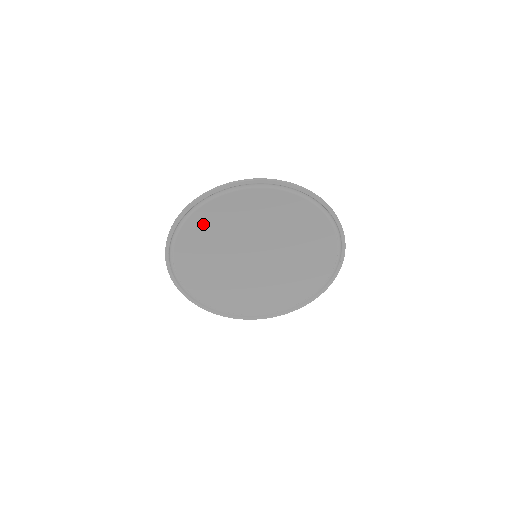
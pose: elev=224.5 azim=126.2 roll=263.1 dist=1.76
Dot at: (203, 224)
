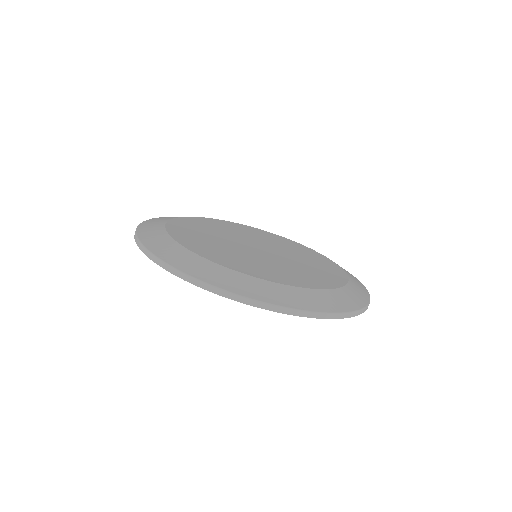
Dot at: occluded
